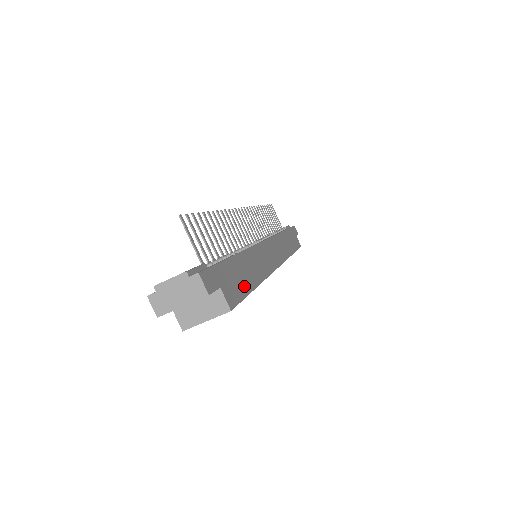
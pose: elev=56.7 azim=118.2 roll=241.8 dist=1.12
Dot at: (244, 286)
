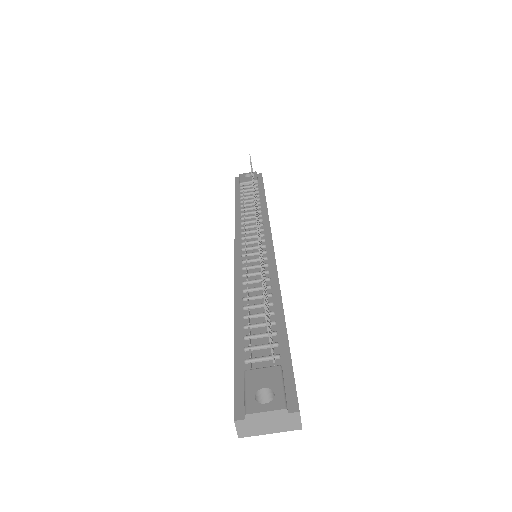
Dot at: occluded
